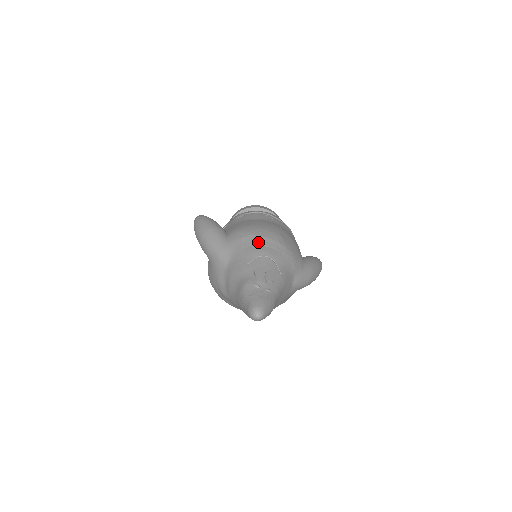
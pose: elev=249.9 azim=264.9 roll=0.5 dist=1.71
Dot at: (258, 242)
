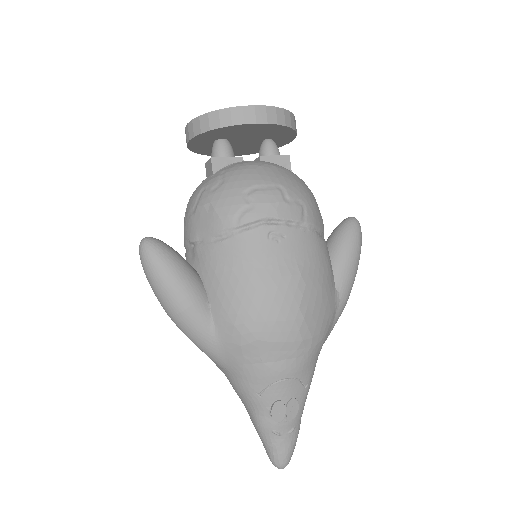
Dot at: (269, 356)
